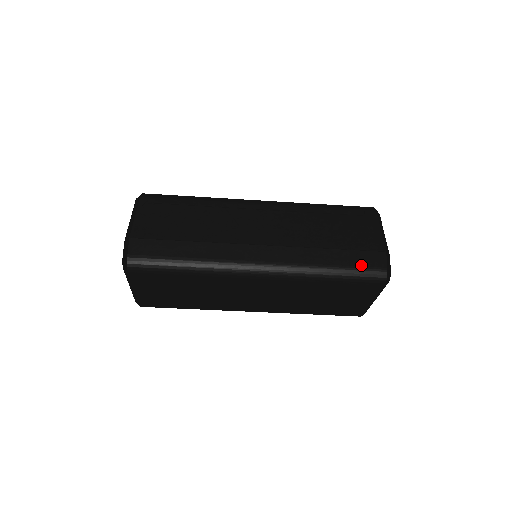
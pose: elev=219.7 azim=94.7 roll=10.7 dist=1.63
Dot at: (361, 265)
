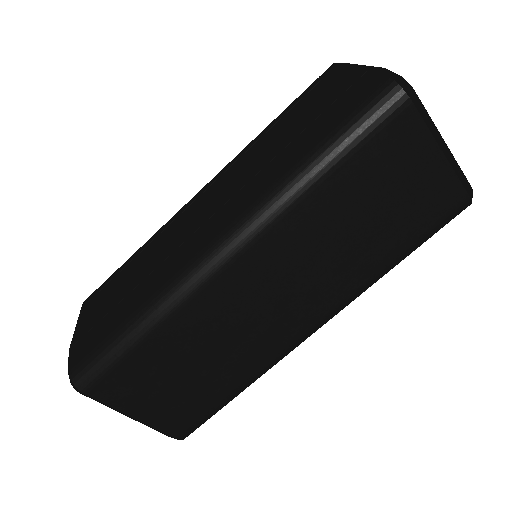
Dot at: (346, 110)
